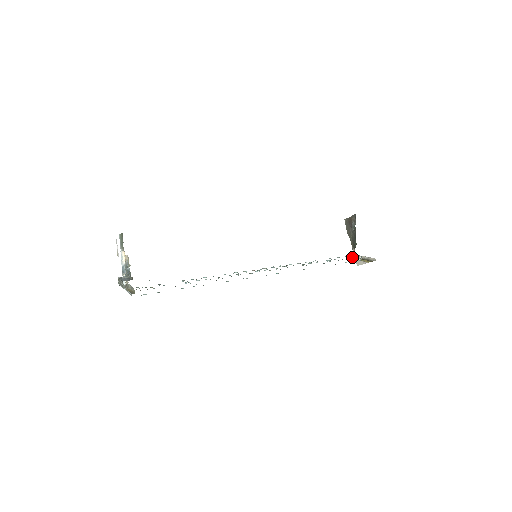
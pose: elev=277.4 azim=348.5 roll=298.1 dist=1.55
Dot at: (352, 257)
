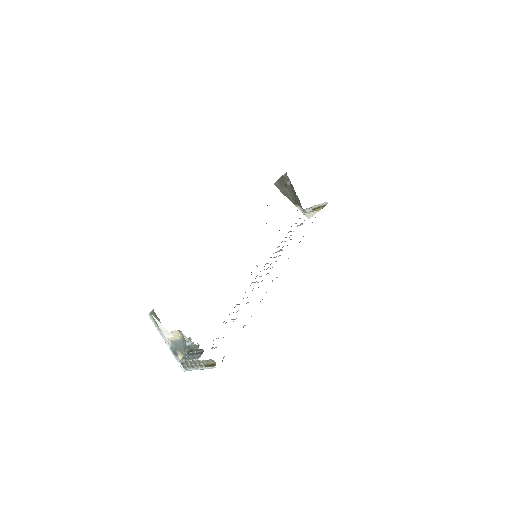
Dot at: occluded
